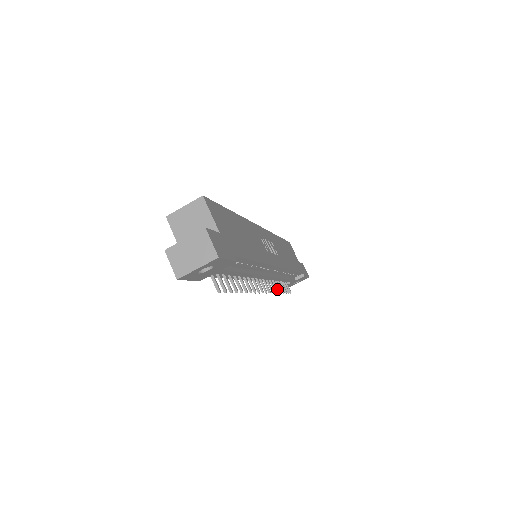
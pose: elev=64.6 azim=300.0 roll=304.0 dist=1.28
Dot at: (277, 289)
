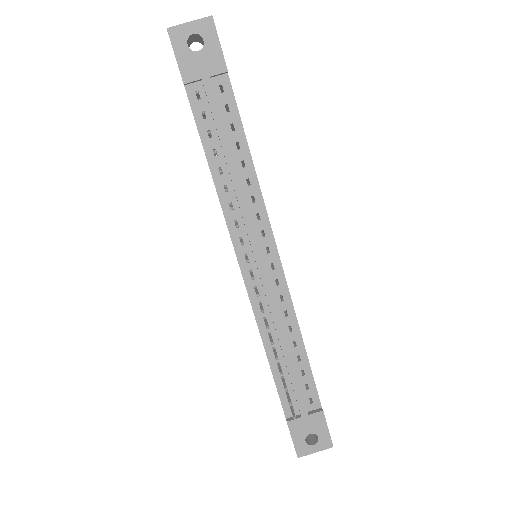
Dot at: (272, 339)
